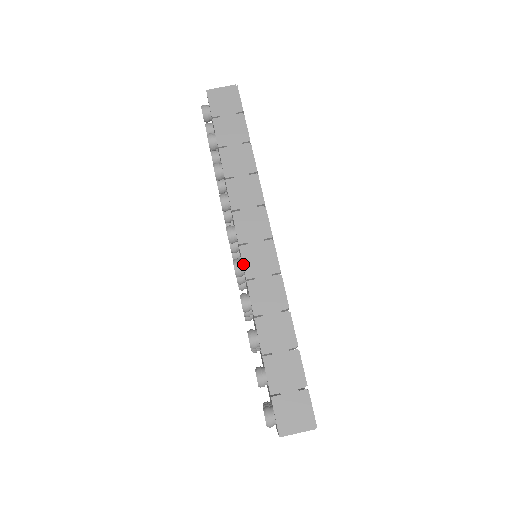
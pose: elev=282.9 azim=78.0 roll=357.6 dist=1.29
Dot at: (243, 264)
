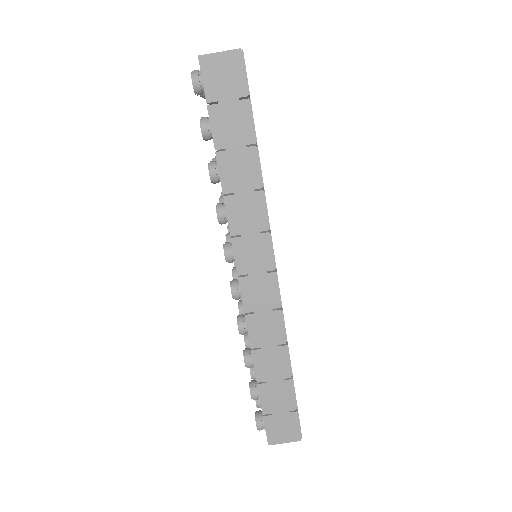
Dot at: (242, 297)
